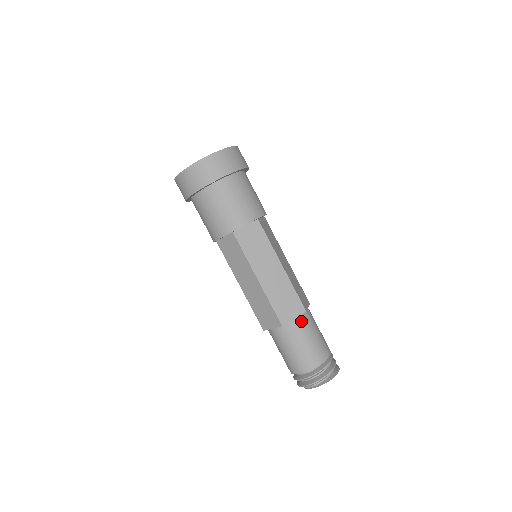
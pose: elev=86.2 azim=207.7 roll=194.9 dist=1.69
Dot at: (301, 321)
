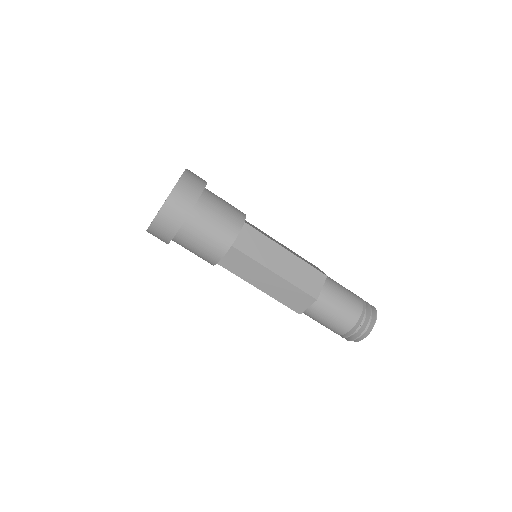
Dot at: (316, 306)
